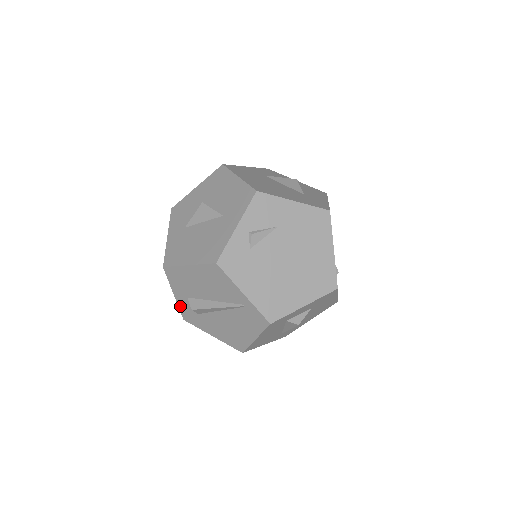
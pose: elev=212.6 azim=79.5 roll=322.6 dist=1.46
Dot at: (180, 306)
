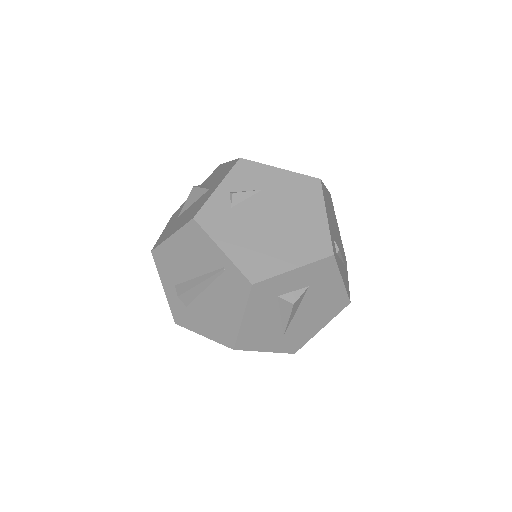
Dot at: (170, 303)
